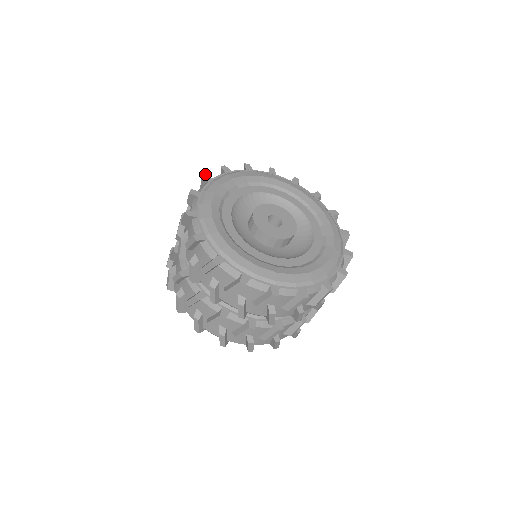
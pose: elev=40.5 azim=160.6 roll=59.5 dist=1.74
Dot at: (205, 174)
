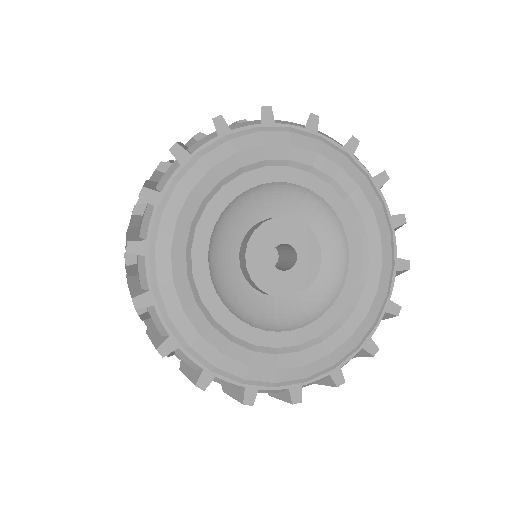
Dot at: (128, 242)
